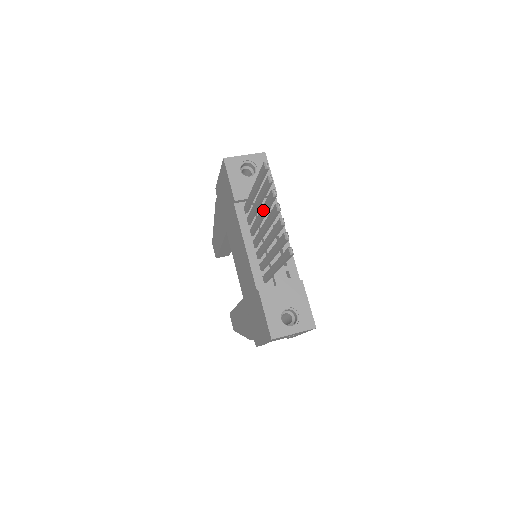
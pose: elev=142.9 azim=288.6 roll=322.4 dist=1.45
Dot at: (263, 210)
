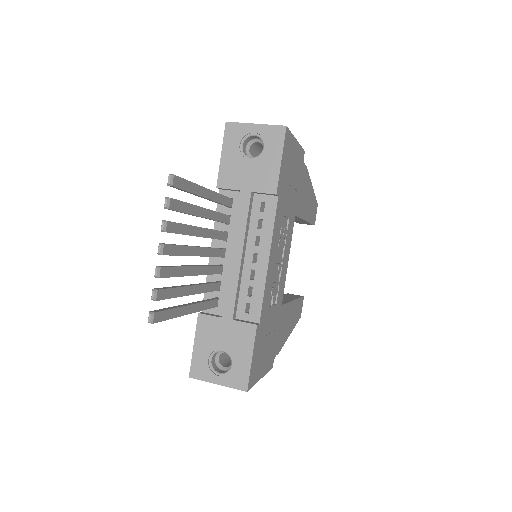
Dot at: occluded
